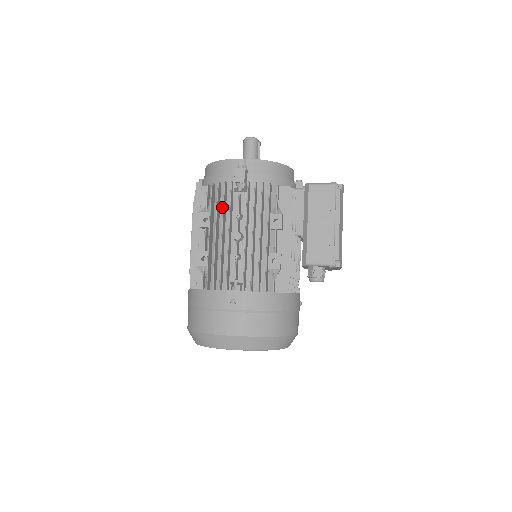
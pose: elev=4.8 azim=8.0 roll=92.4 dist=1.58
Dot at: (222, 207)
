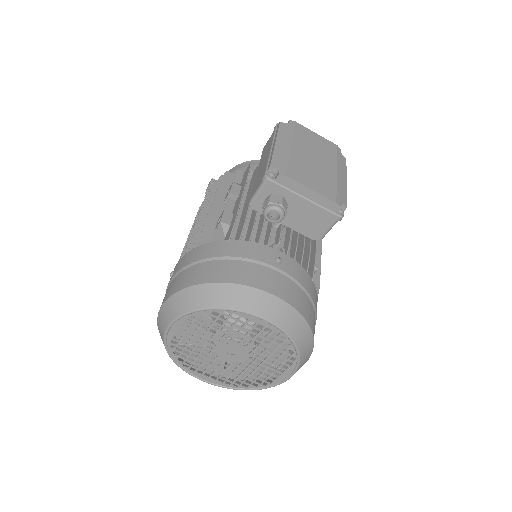
Dot at: occluded
